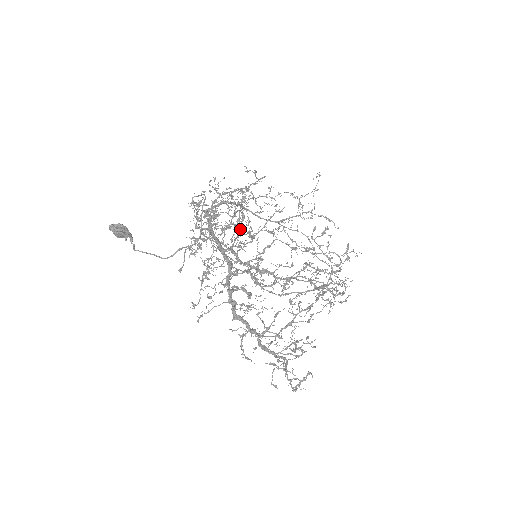
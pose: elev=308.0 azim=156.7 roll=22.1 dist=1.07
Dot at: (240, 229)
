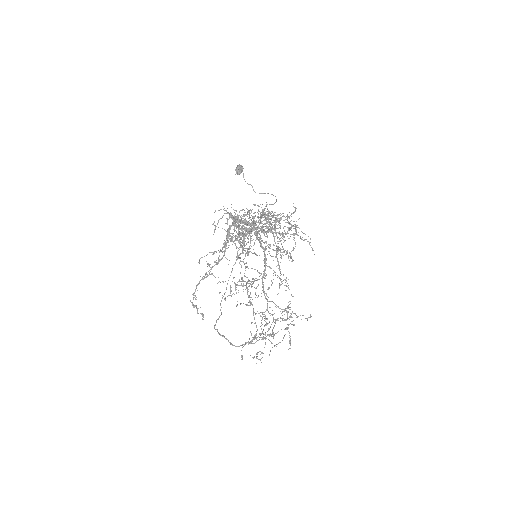
Dot at: (273, 220)
